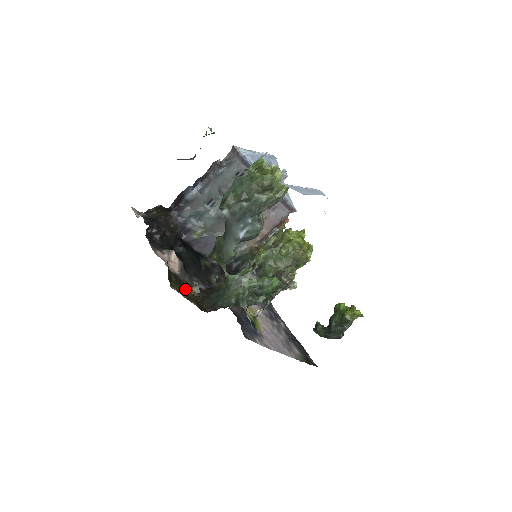
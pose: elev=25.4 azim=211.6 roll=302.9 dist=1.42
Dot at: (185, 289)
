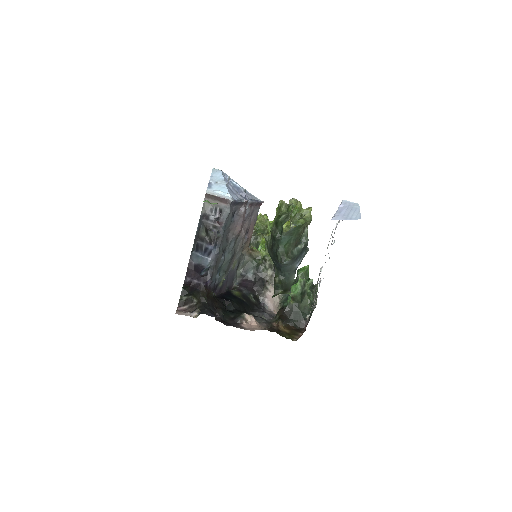
Dot at: (284, 331)
